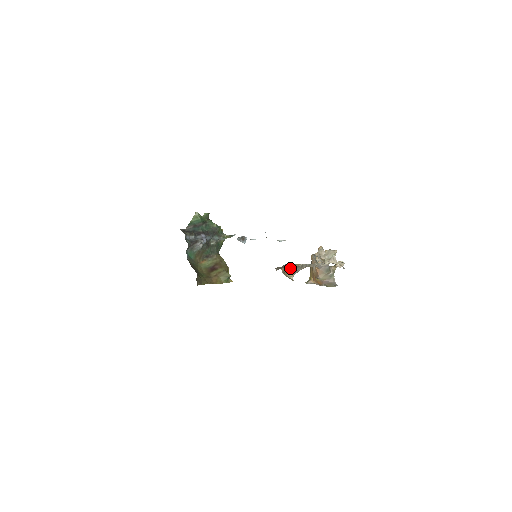
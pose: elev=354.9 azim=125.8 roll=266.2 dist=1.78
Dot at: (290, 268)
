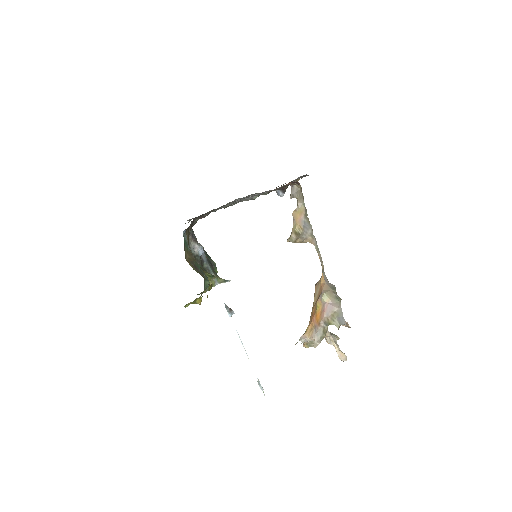
Dot at: (302, 213)
